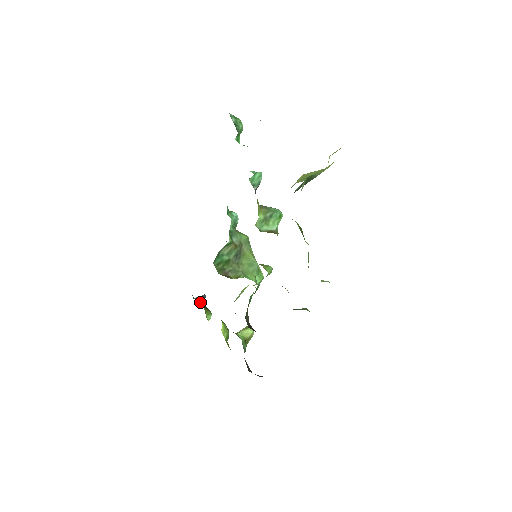
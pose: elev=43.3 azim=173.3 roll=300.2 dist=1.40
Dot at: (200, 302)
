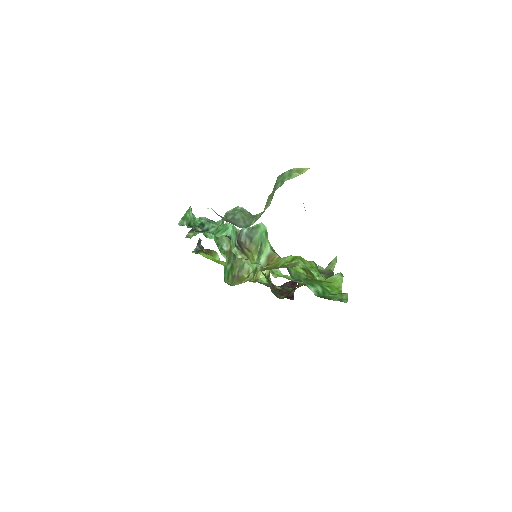
Dot at: (201, 250)
